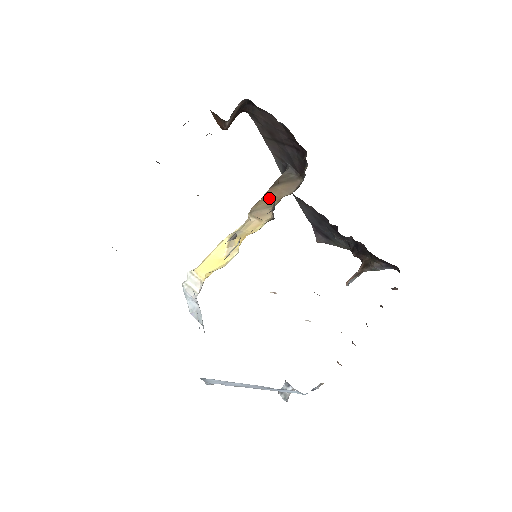
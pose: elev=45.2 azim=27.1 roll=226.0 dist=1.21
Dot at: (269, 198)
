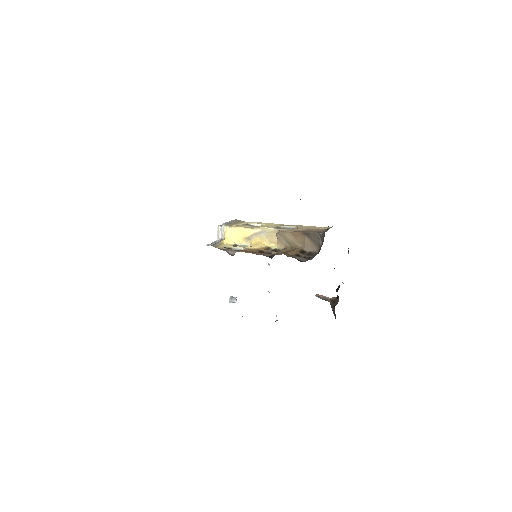
Dot at: (294, 238)
